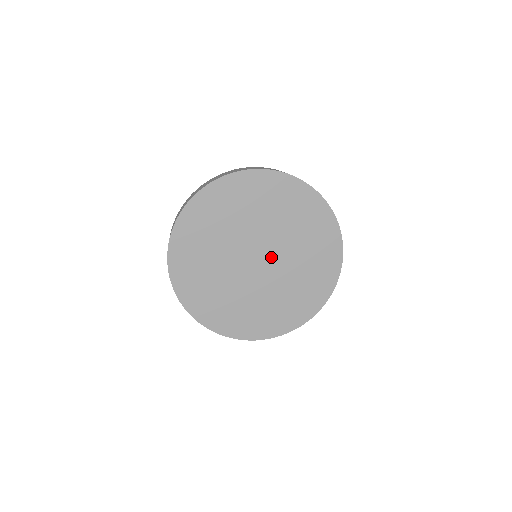
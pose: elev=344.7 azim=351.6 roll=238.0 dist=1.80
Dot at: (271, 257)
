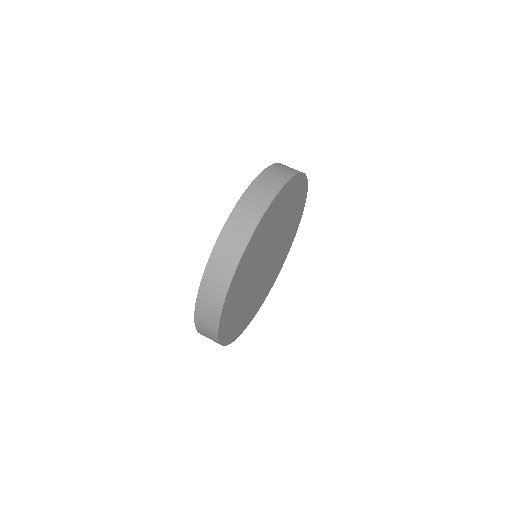
Dot at: (272, 248)
